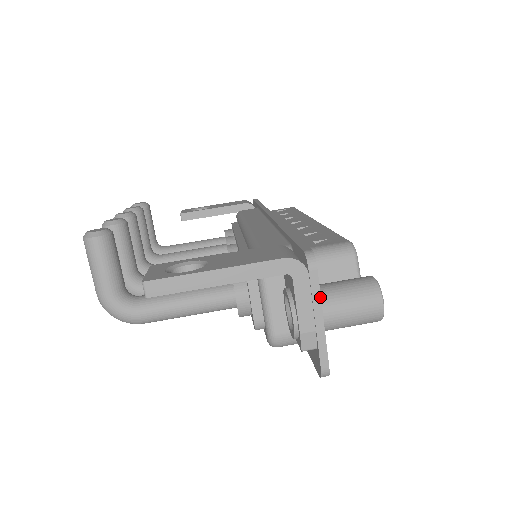
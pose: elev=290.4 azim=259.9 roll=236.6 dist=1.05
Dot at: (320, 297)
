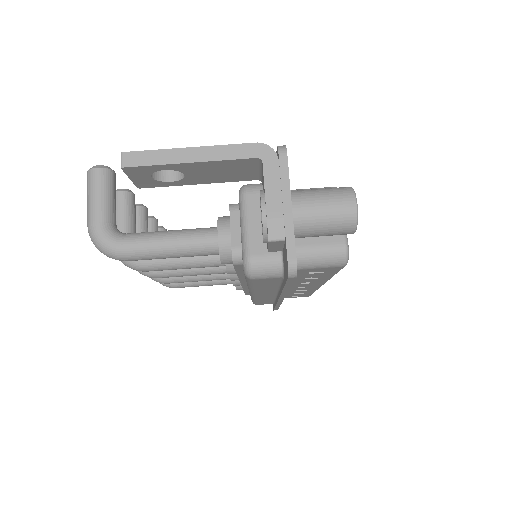
Dot at: (289, 182)
